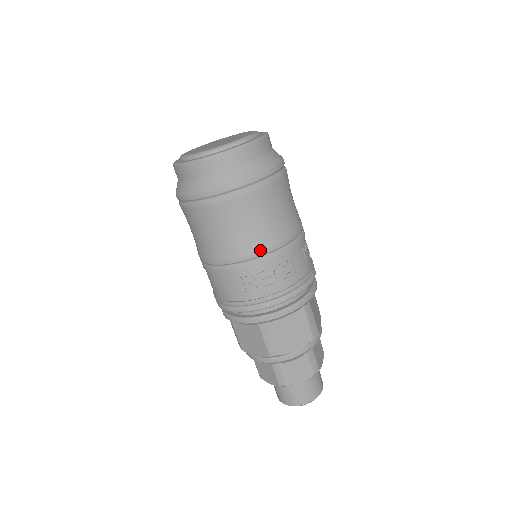
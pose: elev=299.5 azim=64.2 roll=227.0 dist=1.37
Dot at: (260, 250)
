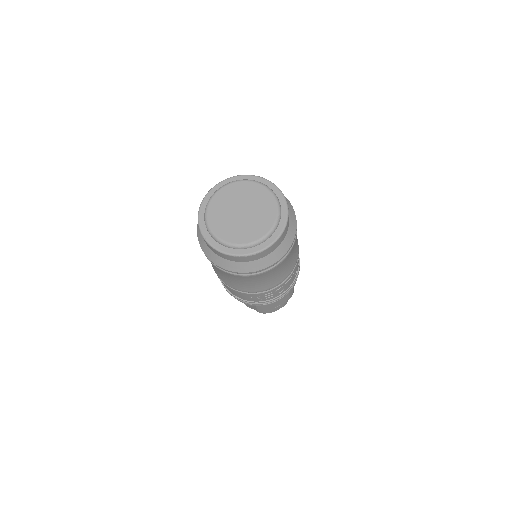
Dot at: (269, 288)
